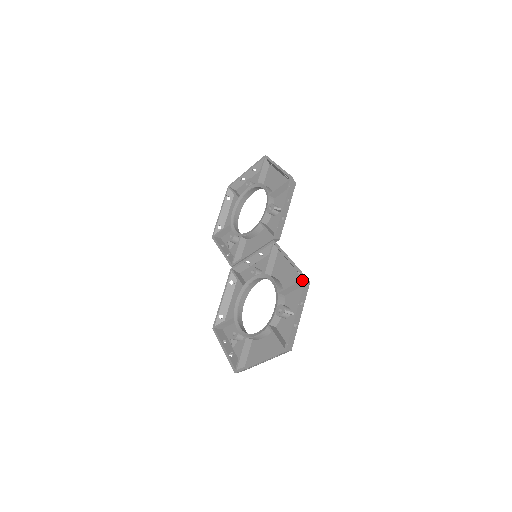
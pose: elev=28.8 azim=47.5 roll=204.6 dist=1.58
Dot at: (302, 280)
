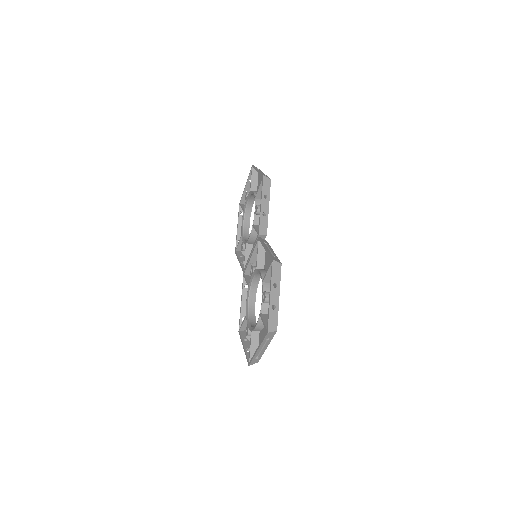
Dot at: (272, 263)
